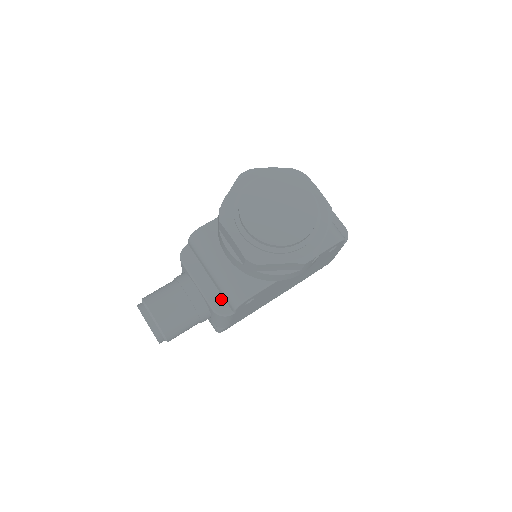
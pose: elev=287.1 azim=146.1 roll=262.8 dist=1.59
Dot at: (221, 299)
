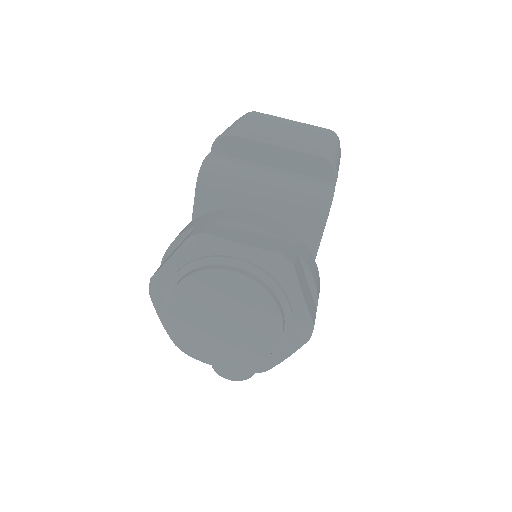
Dot at: occluded
